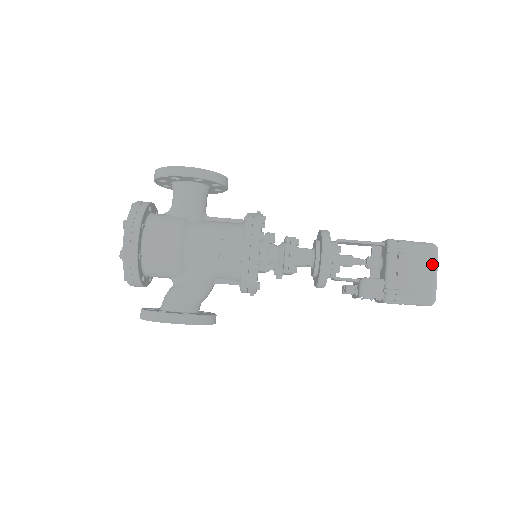
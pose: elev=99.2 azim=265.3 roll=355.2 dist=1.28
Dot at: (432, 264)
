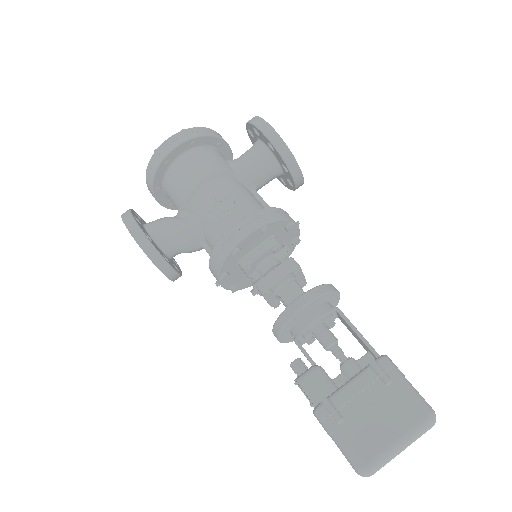
Dot at: (407, 429)
